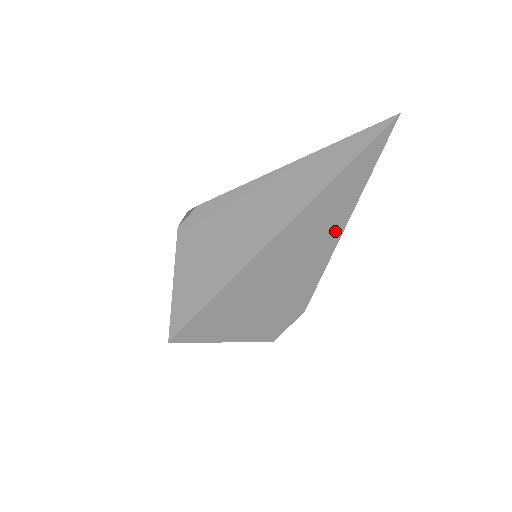
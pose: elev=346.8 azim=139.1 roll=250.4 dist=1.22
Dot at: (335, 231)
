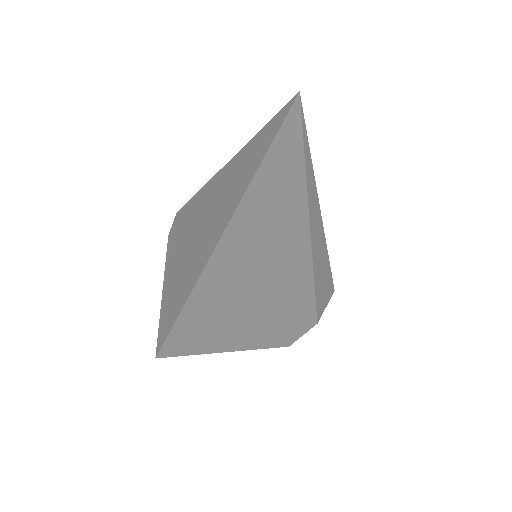
Dot at: (294, 258)
